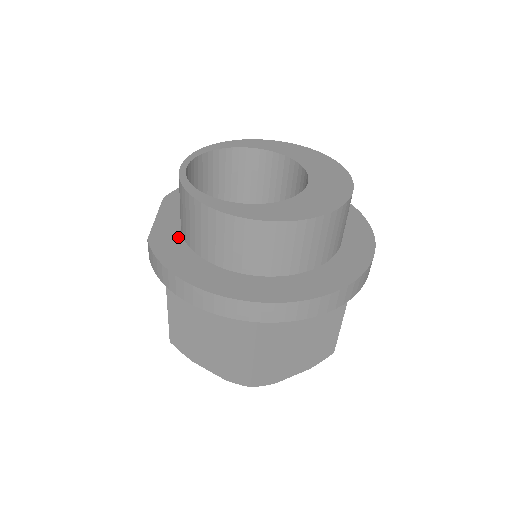
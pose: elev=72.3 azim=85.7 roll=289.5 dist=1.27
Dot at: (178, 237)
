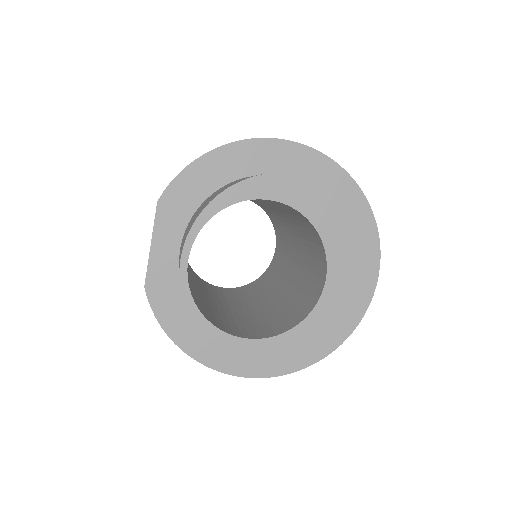
Dot at: (176, 284)
